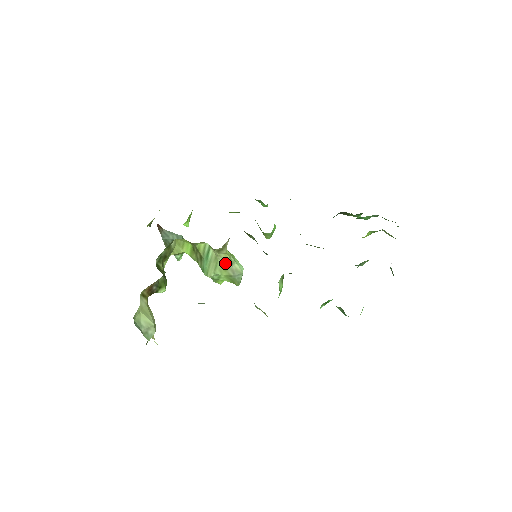
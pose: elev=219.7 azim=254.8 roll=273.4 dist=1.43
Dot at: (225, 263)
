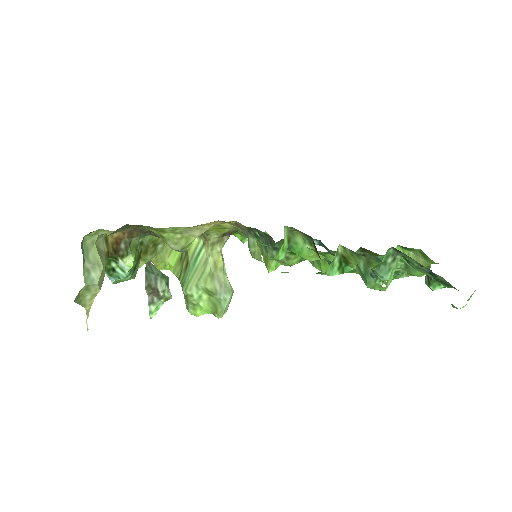
Dot at: (215, 269)
